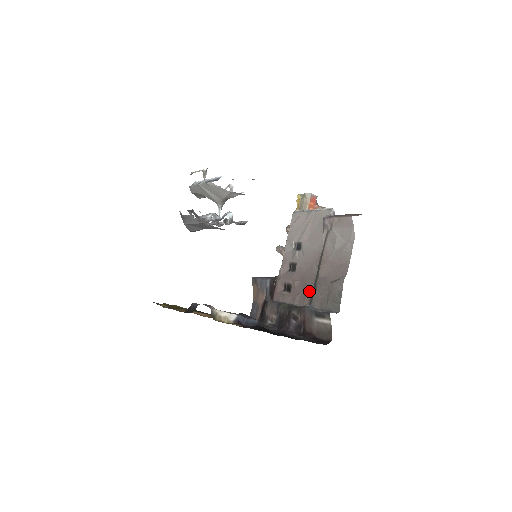
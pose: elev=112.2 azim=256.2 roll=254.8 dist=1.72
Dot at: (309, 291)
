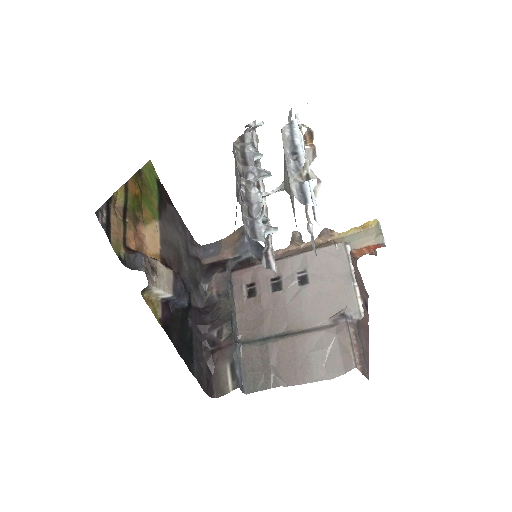
Dot at: (256, 333)
